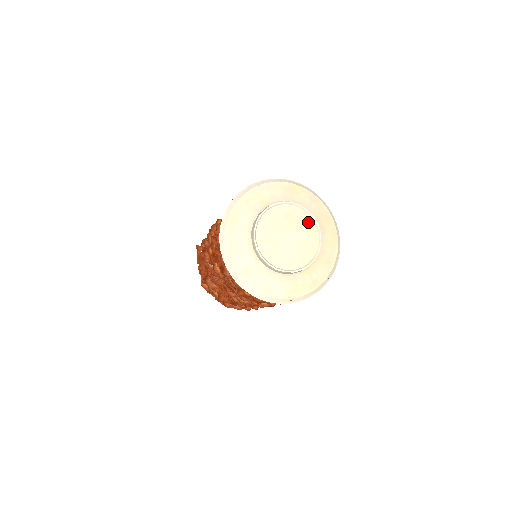
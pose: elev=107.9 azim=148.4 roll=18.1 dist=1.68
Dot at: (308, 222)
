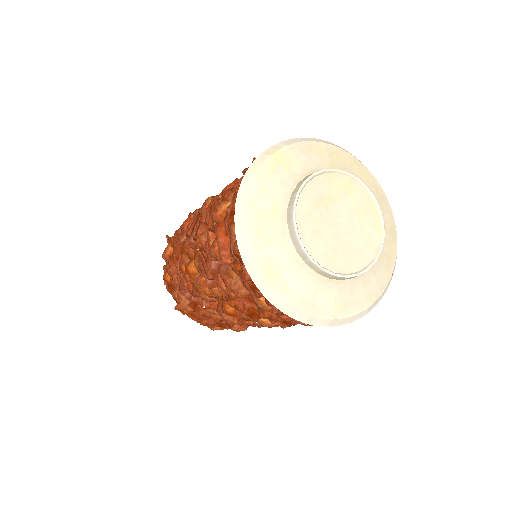
Dot at: (337, 182)
